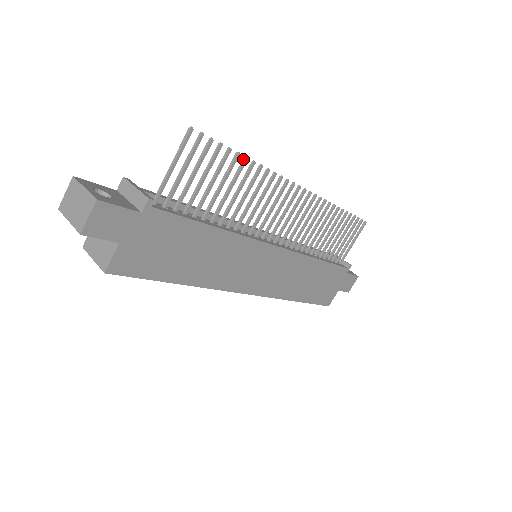
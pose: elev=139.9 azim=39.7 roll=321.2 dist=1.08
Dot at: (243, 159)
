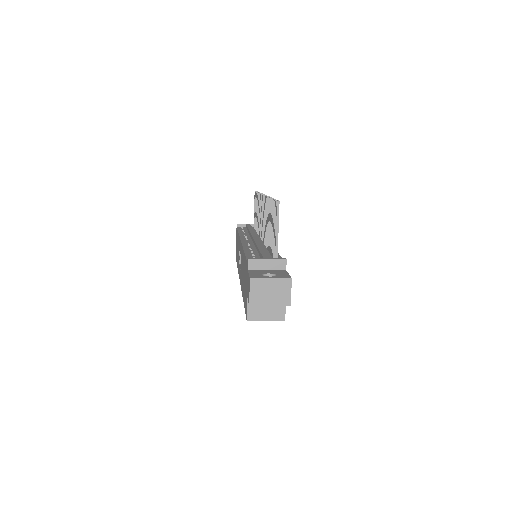
Dot at: (270, 200)
